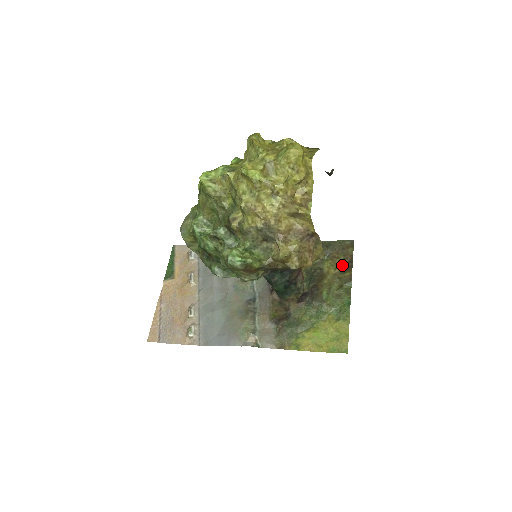
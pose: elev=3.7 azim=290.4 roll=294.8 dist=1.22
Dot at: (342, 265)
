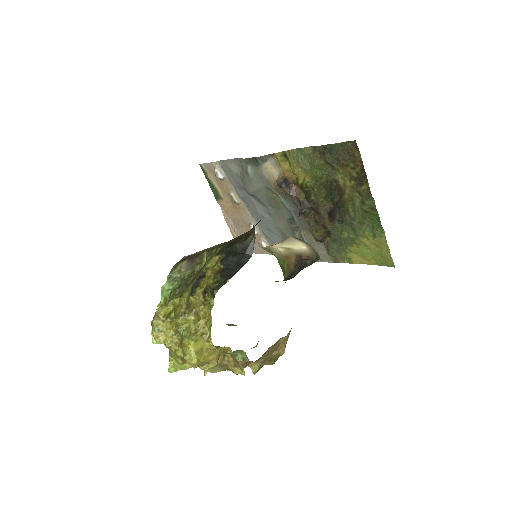
Dot at: (355, 176)
